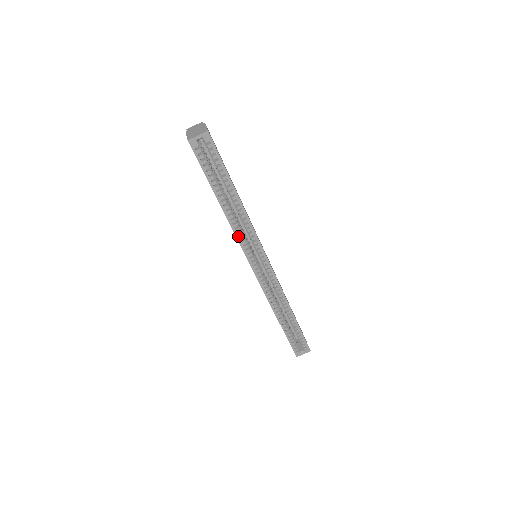
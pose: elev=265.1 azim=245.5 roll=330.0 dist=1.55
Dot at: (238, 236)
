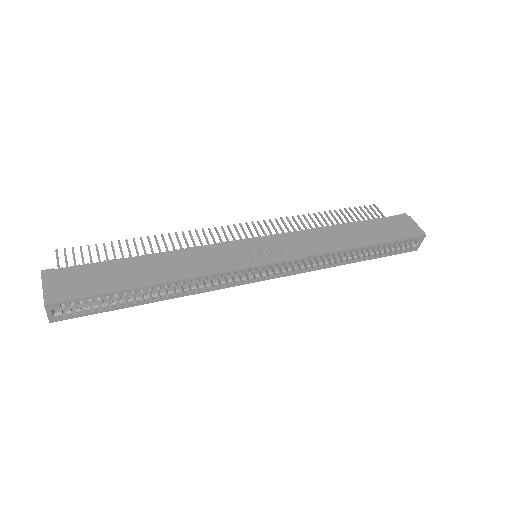
Dot at: (209, 289)
